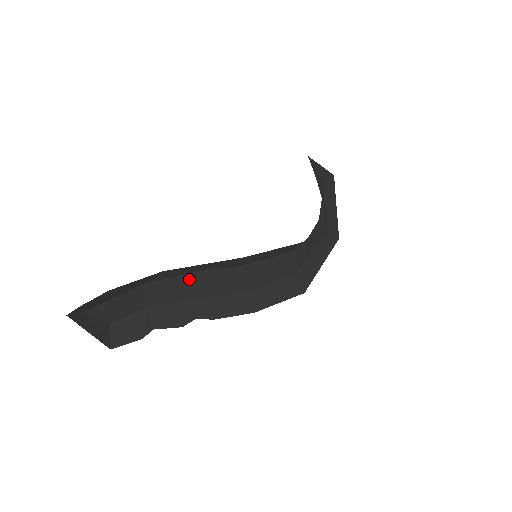
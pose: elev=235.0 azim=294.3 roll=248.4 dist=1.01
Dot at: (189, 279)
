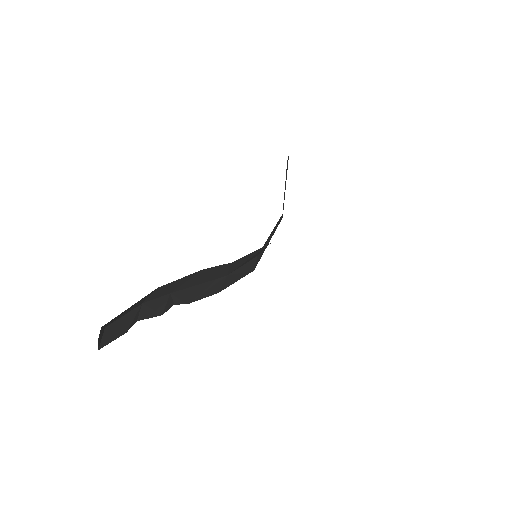
Dot at: (192, 276)
